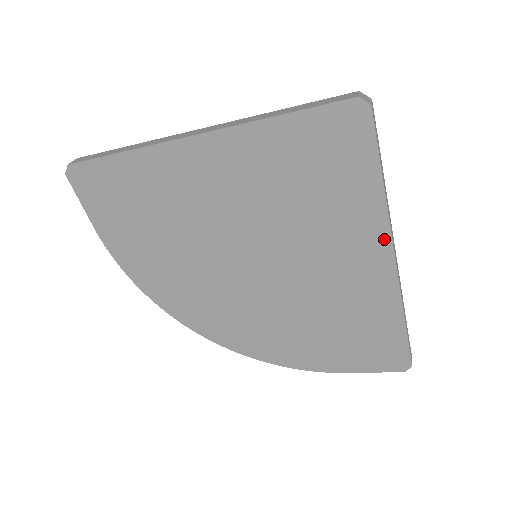
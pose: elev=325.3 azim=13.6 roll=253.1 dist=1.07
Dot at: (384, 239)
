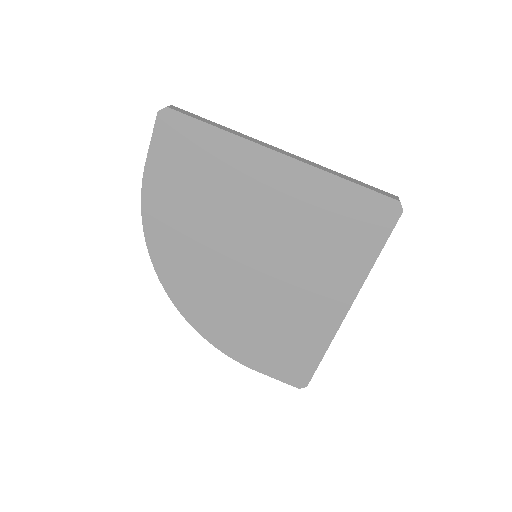
Dot at: (352, 293)
